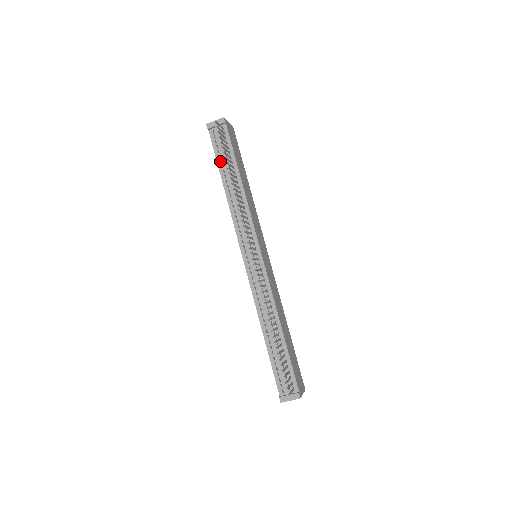
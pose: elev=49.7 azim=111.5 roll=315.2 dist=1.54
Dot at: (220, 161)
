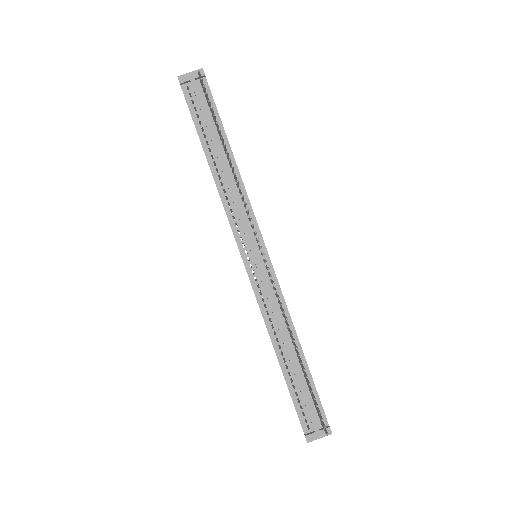
Dot at: (201, 129)
